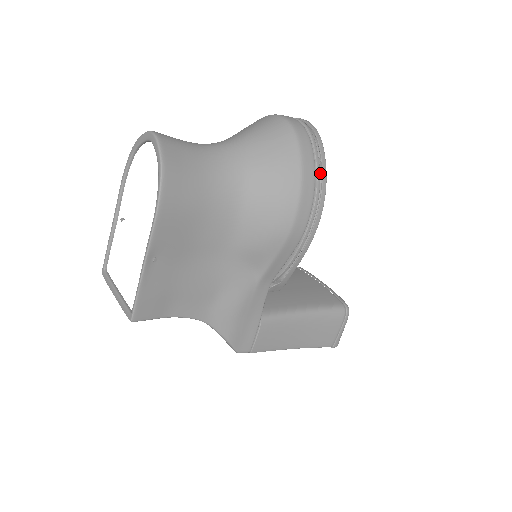
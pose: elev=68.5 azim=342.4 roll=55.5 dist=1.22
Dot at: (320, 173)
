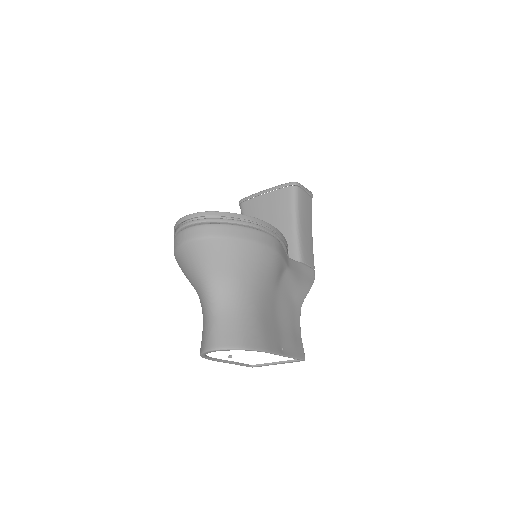
Dot at: (238, 218)
